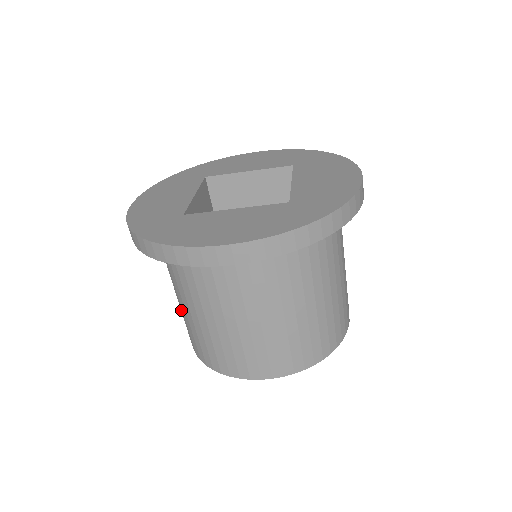
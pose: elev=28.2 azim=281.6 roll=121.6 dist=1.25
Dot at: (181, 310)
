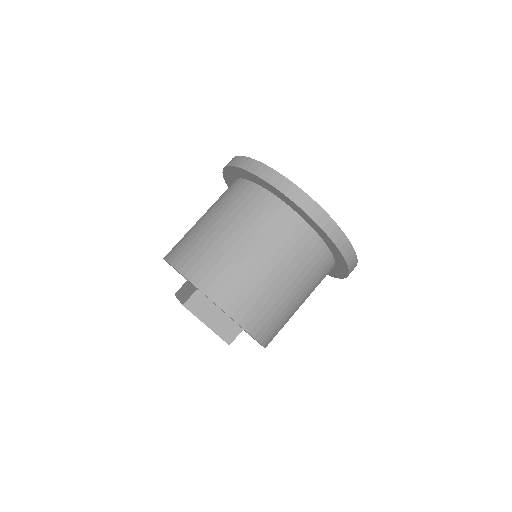
Dot at: (206, 234)
